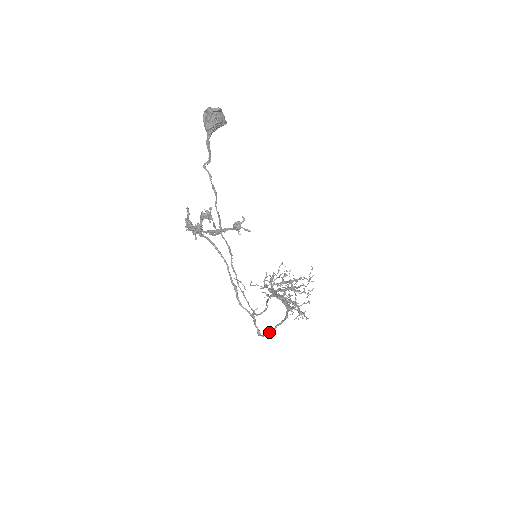
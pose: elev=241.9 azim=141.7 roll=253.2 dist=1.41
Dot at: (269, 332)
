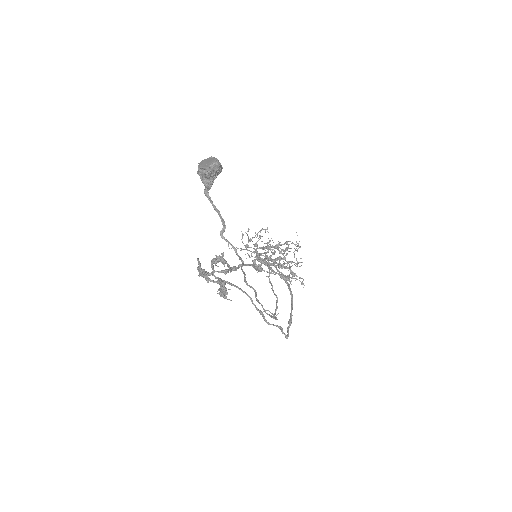
Dot at: (289, 326)
